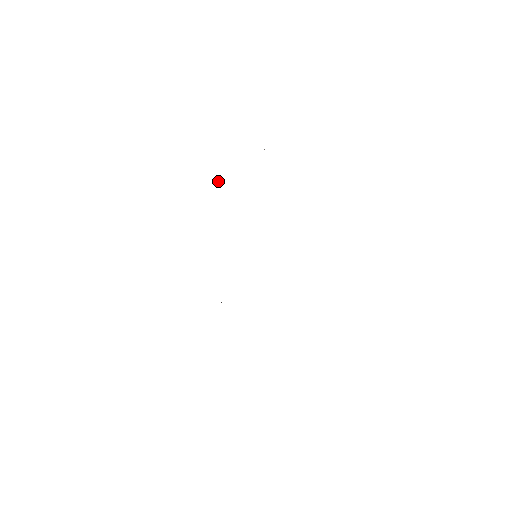
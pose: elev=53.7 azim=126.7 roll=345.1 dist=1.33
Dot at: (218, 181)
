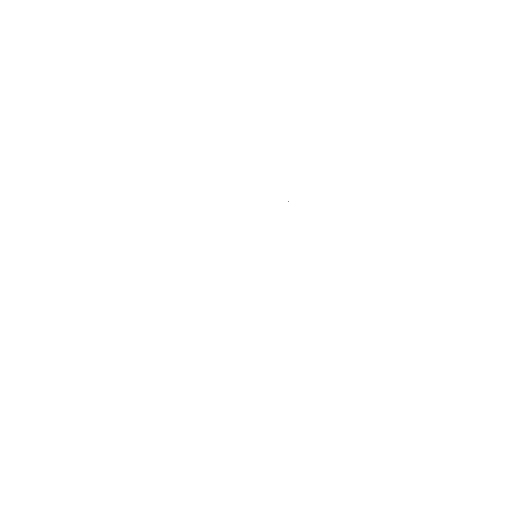
Dot at: (288, 201)
